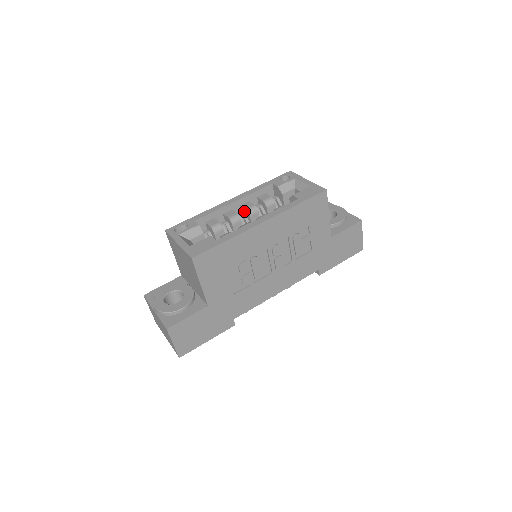
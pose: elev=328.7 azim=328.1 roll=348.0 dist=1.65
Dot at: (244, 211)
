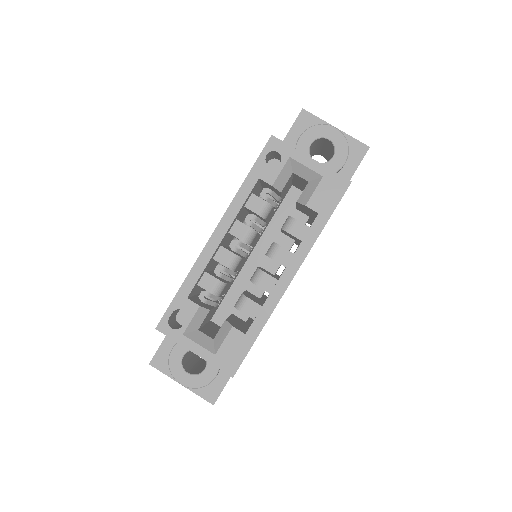
Dot at: occluded
